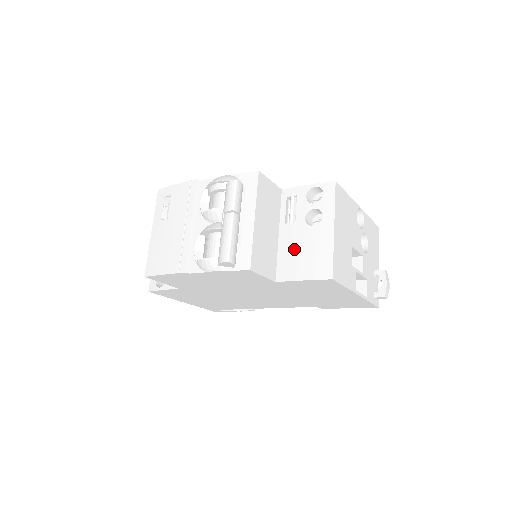
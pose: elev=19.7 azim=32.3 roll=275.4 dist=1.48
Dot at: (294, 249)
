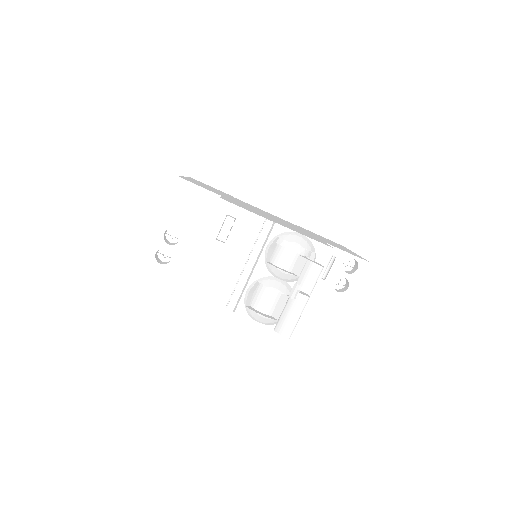
Dot at: (315, 303)
